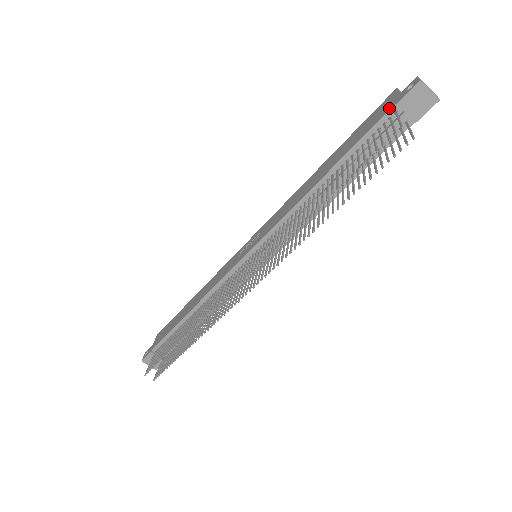
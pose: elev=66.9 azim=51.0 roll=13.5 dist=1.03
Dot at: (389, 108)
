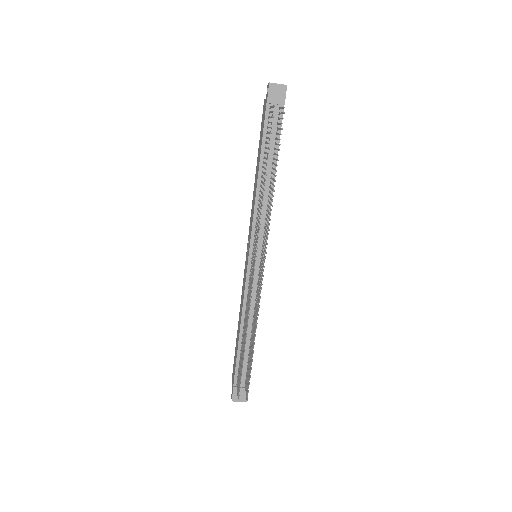
Dot at: (265, 108)
